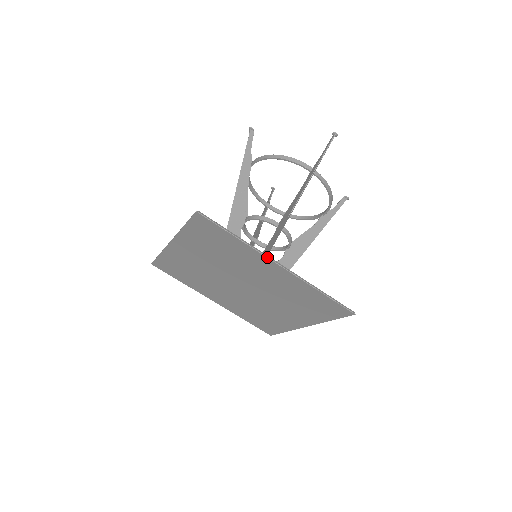
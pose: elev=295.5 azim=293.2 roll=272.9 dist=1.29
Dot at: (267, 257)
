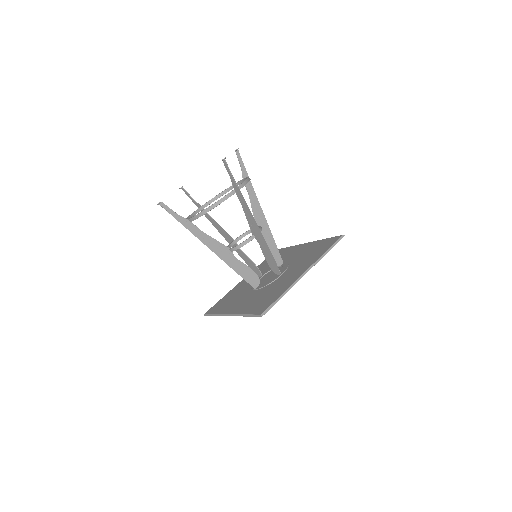
Dot at: occluded
